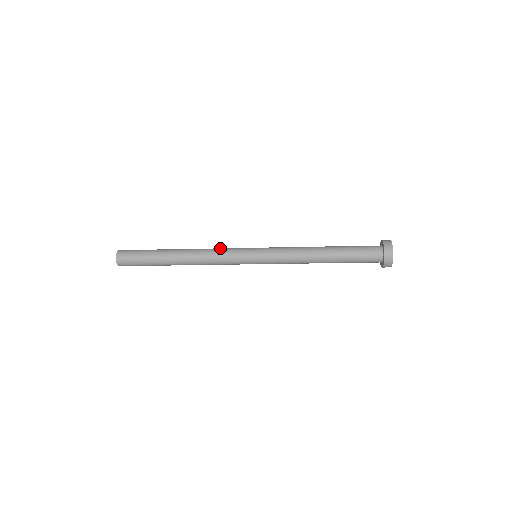
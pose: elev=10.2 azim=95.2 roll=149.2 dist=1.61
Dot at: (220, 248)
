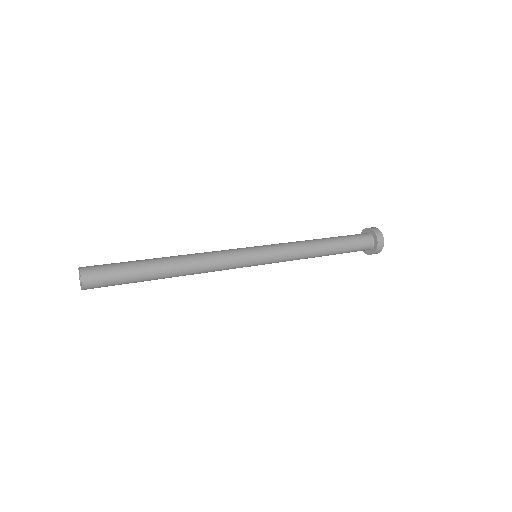
Dot at: (216, 251)
